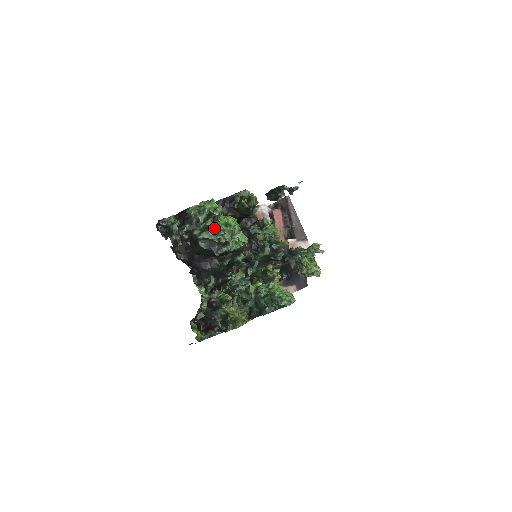
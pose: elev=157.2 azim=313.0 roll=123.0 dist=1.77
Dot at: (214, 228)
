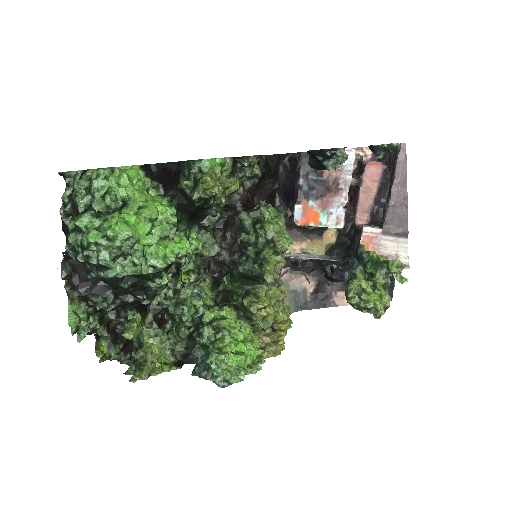
Dot at: (84, 234)
